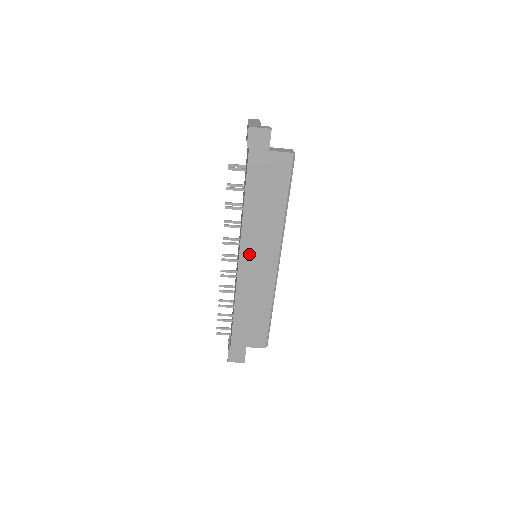
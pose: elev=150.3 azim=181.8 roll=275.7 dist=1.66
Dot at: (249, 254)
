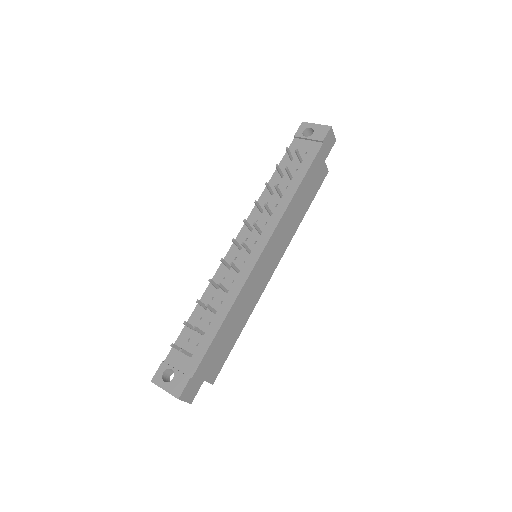
Dot at: (272, 247)
